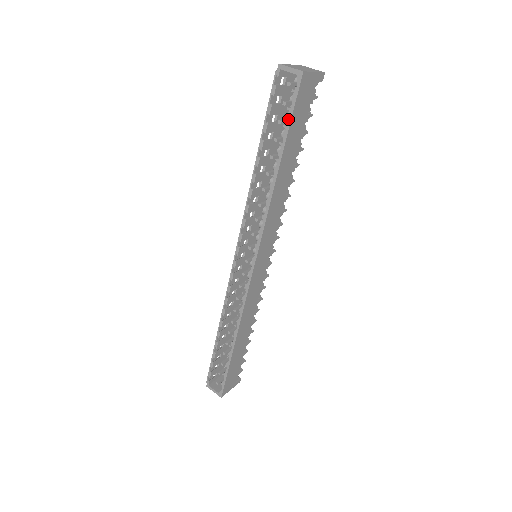
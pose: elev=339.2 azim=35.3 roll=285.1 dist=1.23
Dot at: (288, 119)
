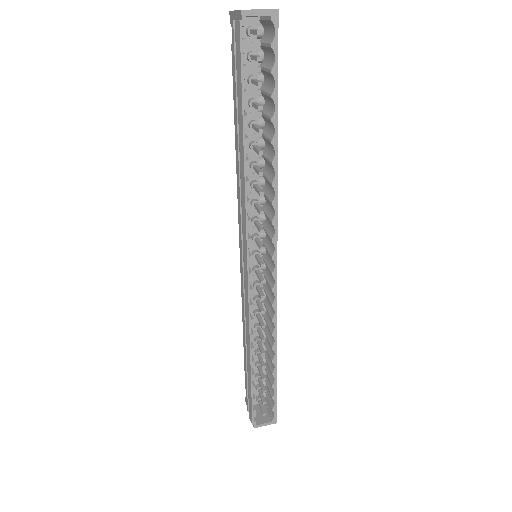
Dot at: (274, 75)
